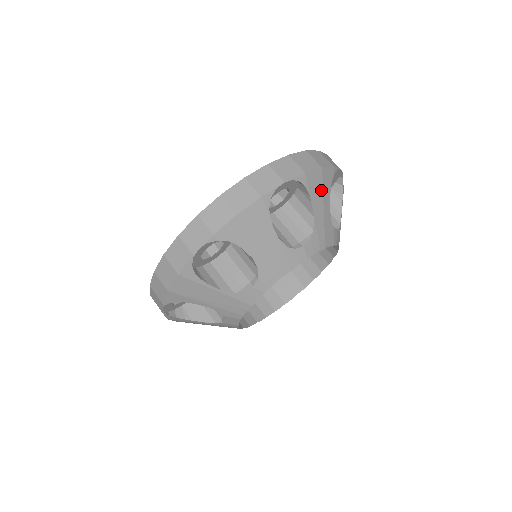
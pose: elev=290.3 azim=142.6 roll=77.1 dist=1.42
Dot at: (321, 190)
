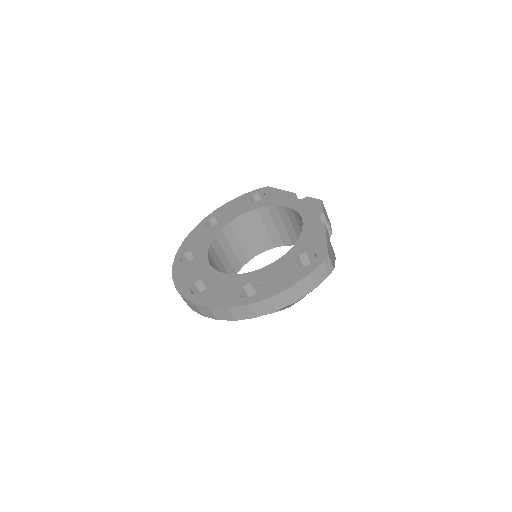
Dot at: (293, 303)
